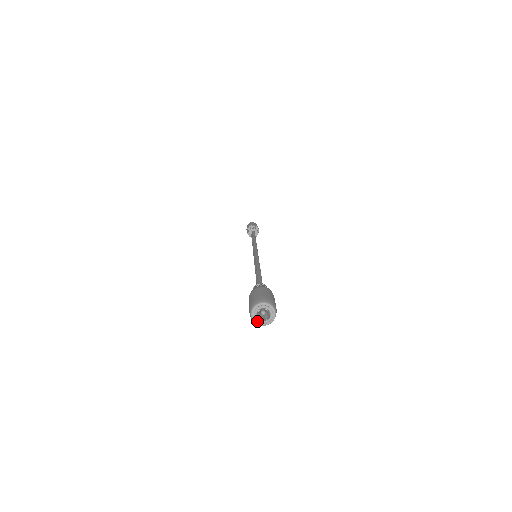
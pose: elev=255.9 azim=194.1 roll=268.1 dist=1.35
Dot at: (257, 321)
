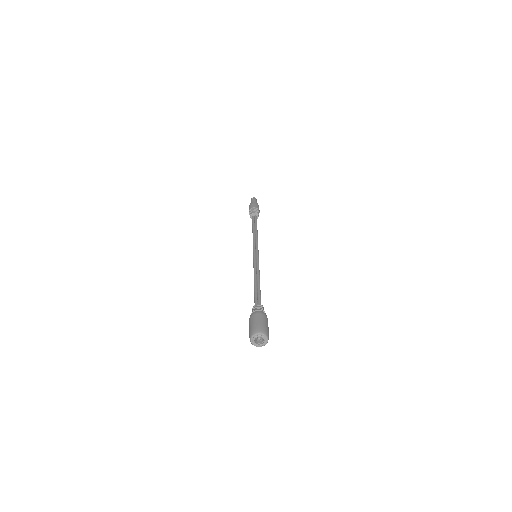
Dot at: (253, 341)
